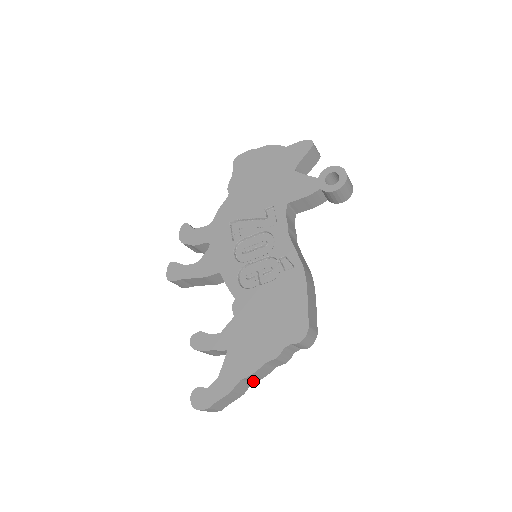
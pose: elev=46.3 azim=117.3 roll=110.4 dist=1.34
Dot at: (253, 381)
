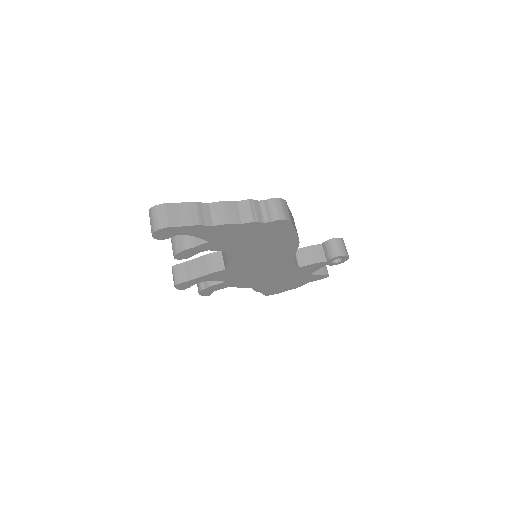
Dot at: (215, 221)
